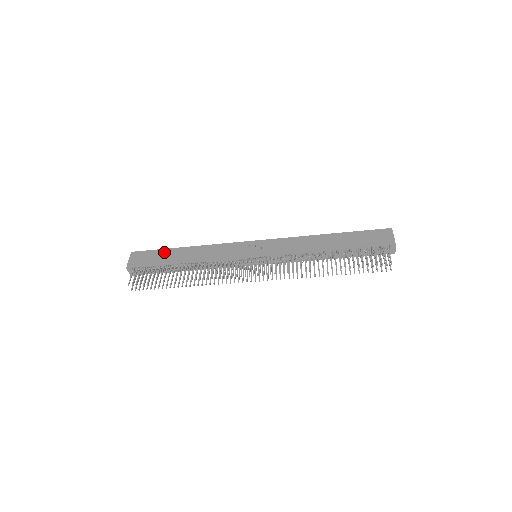
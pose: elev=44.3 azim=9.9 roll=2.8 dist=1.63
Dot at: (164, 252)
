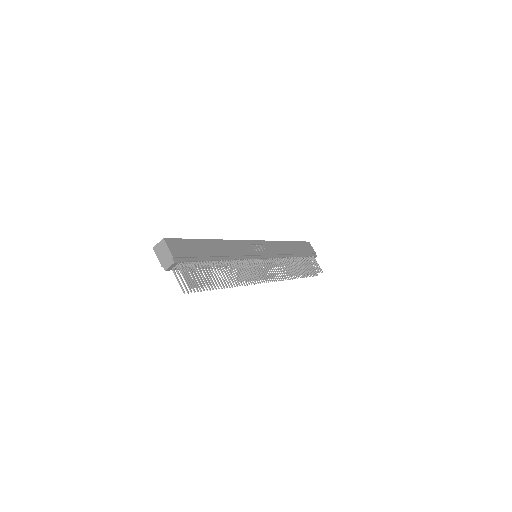
Dot at: (197, 243)
